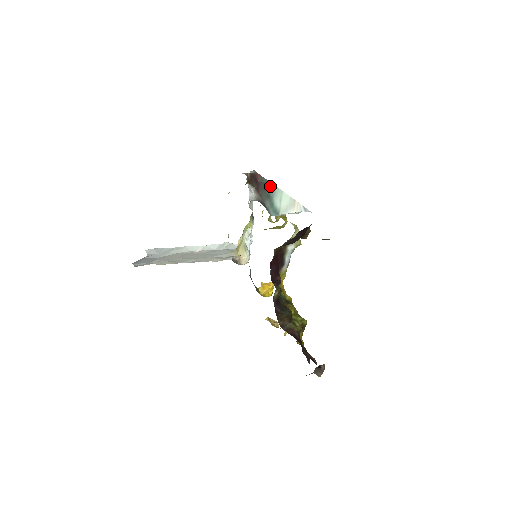
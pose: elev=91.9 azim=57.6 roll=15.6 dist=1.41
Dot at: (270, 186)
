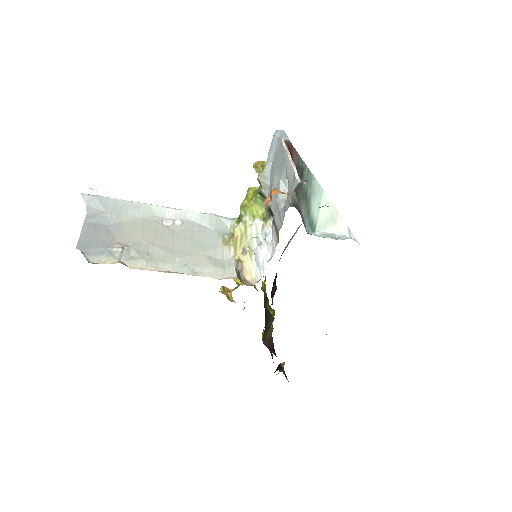
Dot at: (308, 176)
